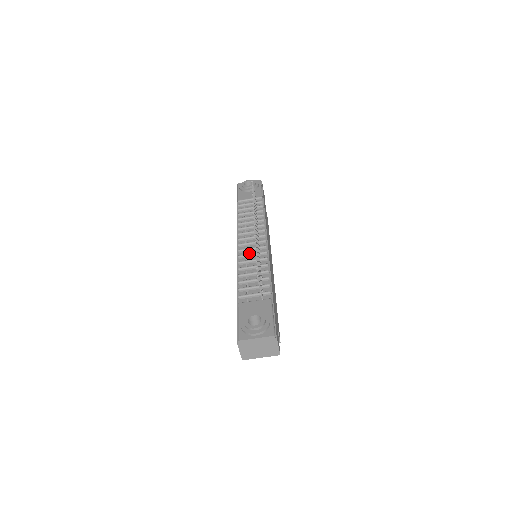
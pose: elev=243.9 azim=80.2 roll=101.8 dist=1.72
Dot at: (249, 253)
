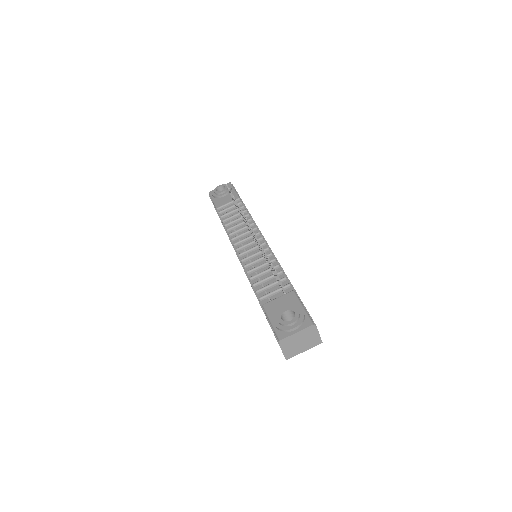
Dot at: (250, 254)
